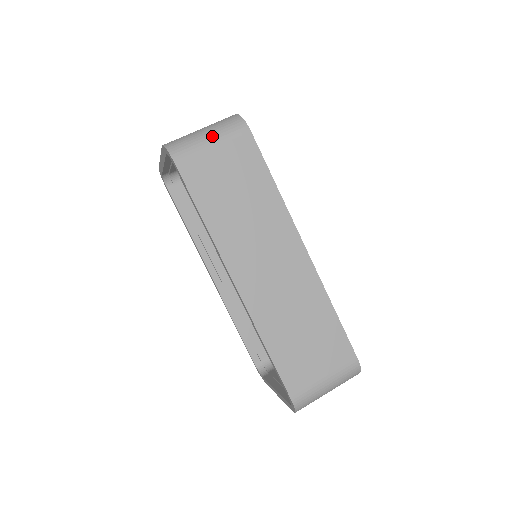
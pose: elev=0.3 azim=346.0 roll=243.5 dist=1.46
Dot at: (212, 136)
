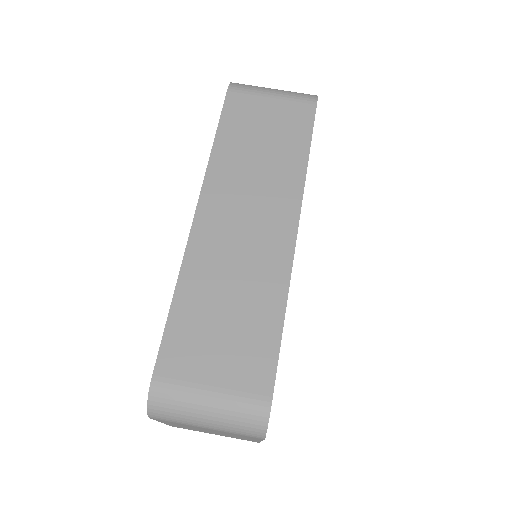
Dot at: (278, 91)
